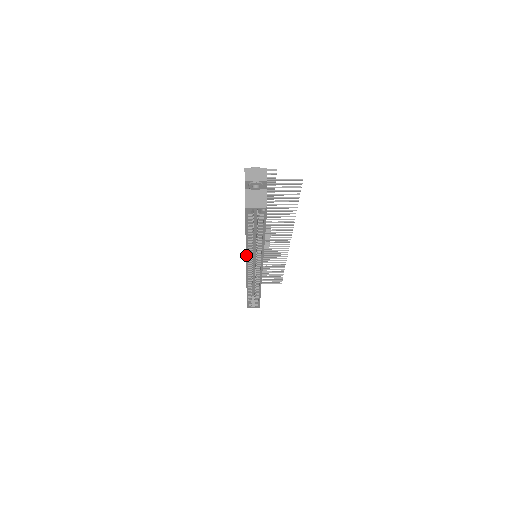
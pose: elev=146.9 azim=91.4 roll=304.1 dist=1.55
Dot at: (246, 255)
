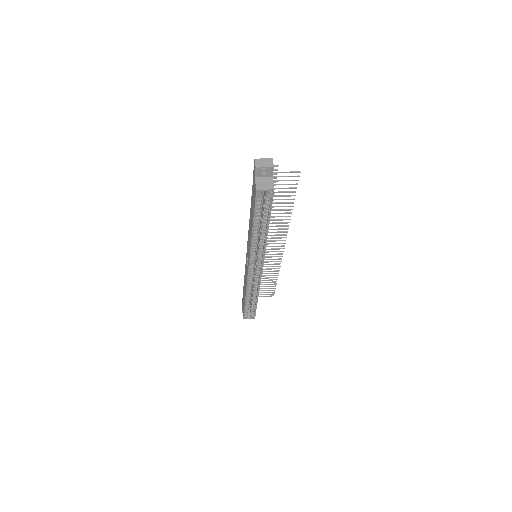
Dot at: (250, 247)
